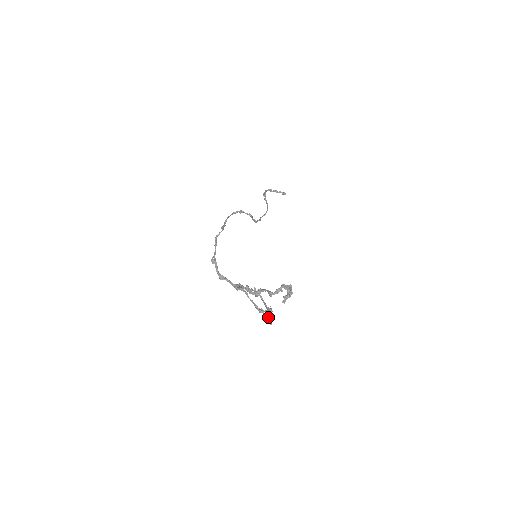
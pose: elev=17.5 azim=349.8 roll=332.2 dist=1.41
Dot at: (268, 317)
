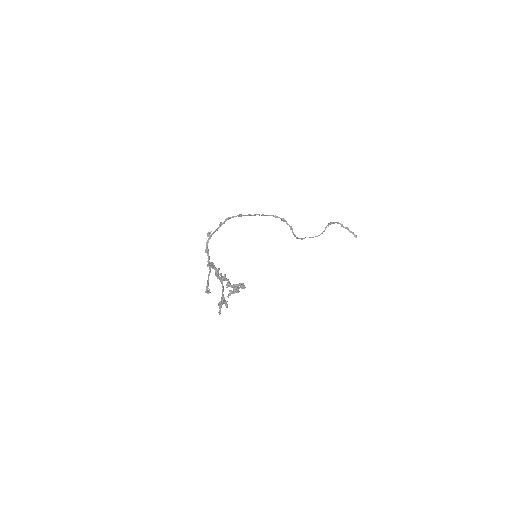
Dot at: (220, 305)
